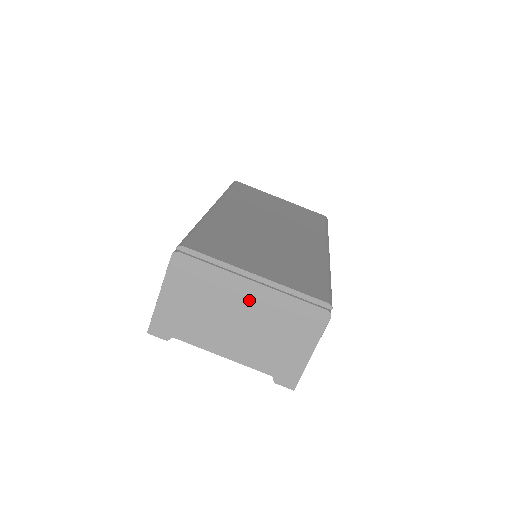
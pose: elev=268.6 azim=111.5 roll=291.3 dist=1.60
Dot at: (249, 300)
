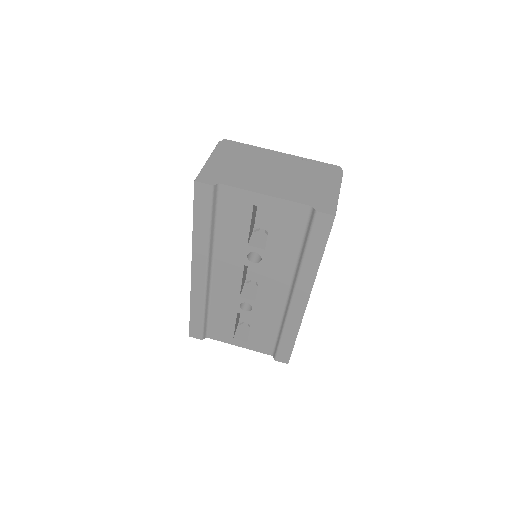
Dot at: (280, 163)
